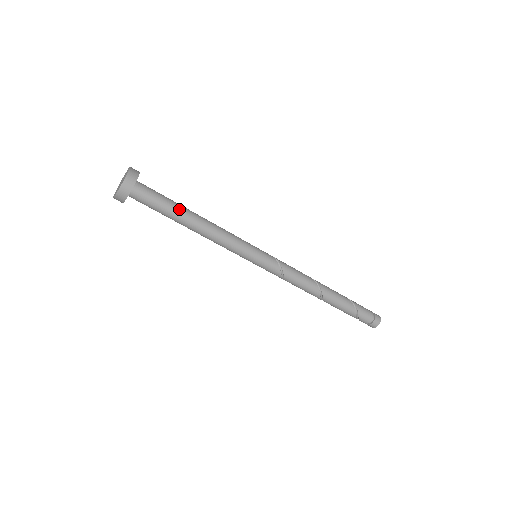
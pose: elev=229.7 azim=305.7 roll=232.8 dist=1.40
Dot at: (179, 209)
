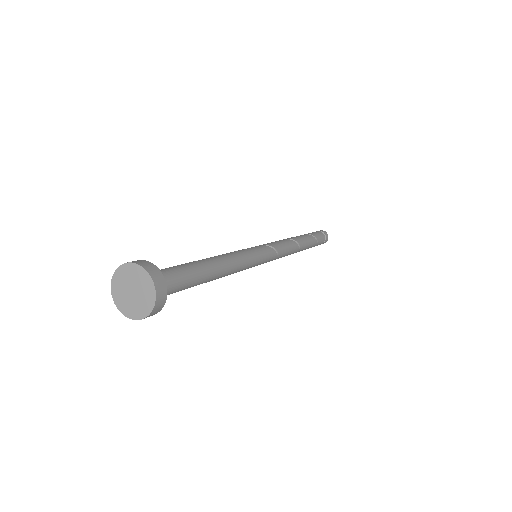
Dot at: (202, 274)
